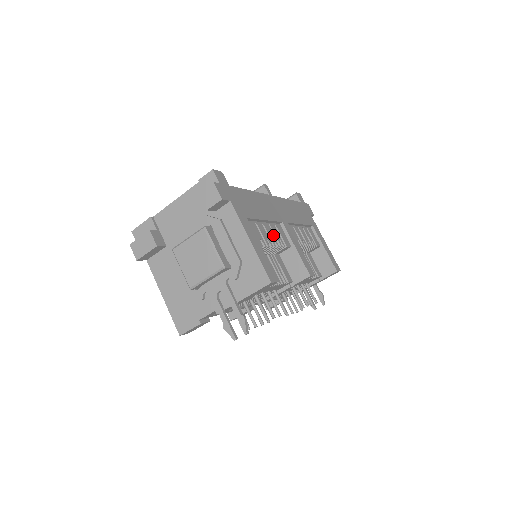
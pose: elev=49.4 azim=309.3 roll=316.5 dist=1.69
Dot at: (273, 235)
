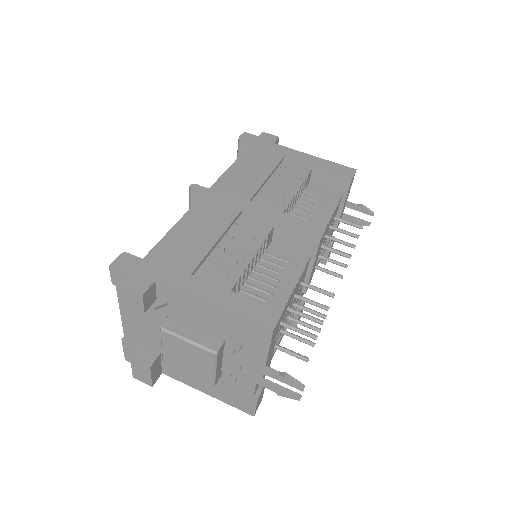
Dot at: (241, 244)
